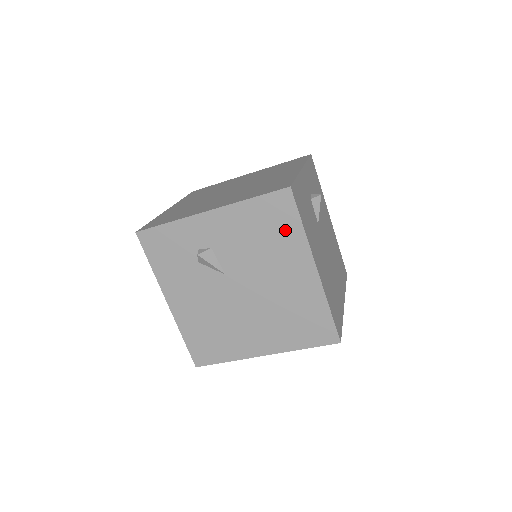
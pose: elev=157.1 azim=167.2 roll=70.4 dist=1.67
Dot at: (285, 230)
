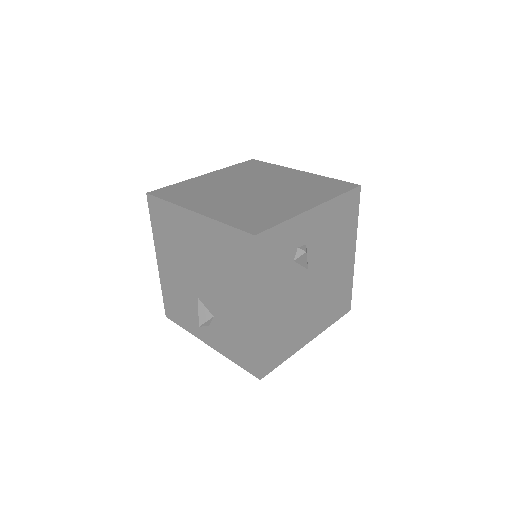
Dot at: (350, 222)
